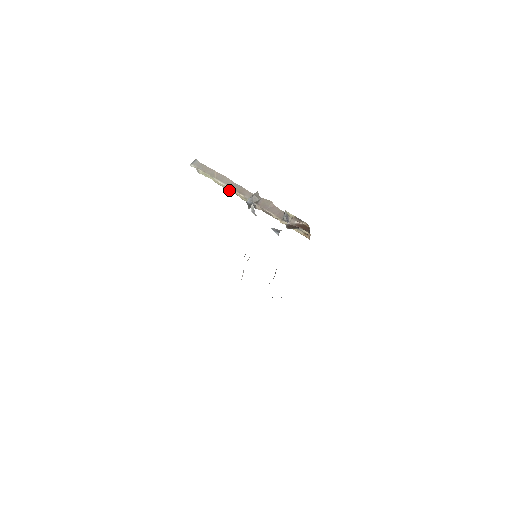
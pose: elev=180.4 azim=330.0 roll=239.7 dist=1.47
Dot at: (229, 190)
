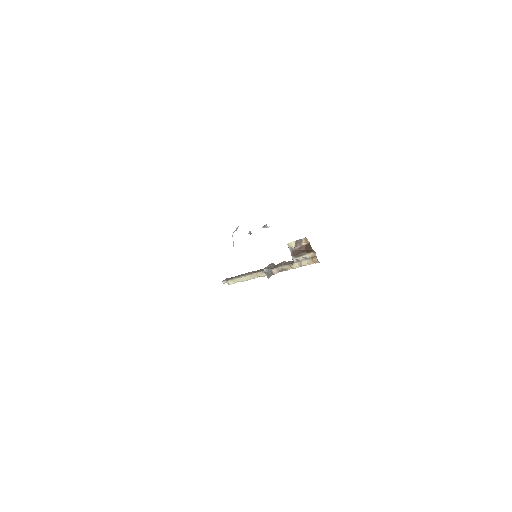
Dot at: (252, 278)
